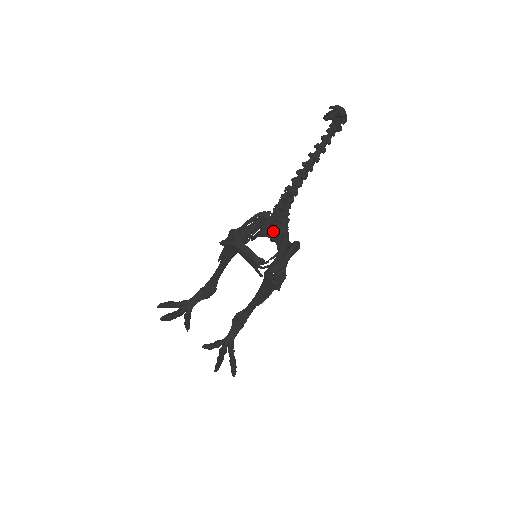
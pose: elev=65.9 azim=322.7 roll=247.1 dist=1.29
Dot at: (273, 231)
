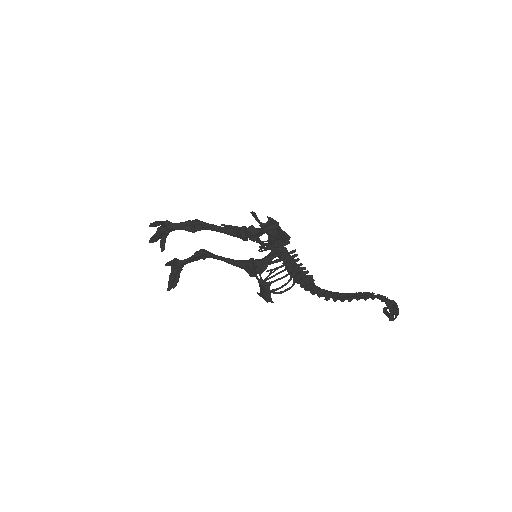
Dot at: occluded
